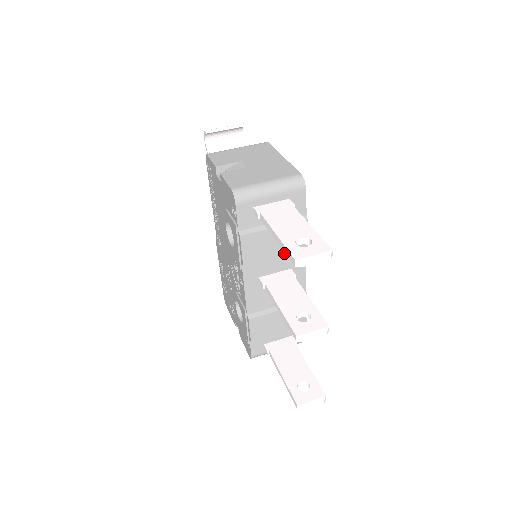
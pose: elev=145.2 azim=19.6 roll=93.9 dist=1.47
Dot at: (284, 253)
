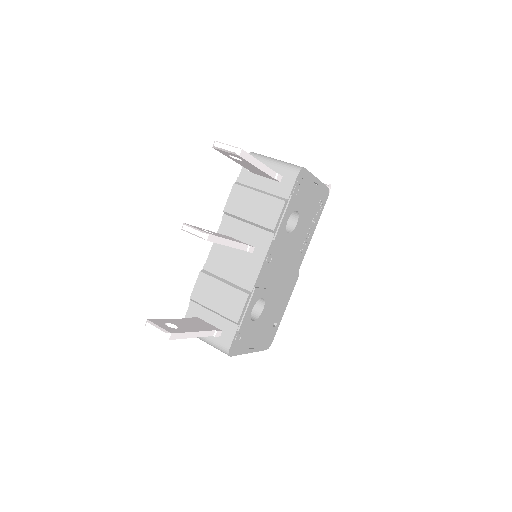
Dot at: (255, 222)
